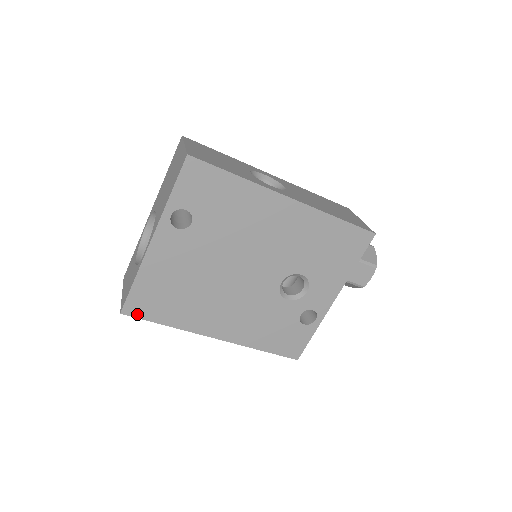
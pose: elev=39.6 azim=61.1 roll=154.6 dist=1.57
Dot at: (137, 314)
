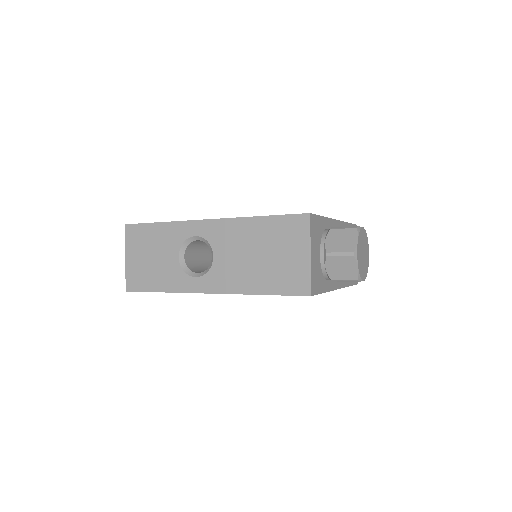
Dot at: occluded
